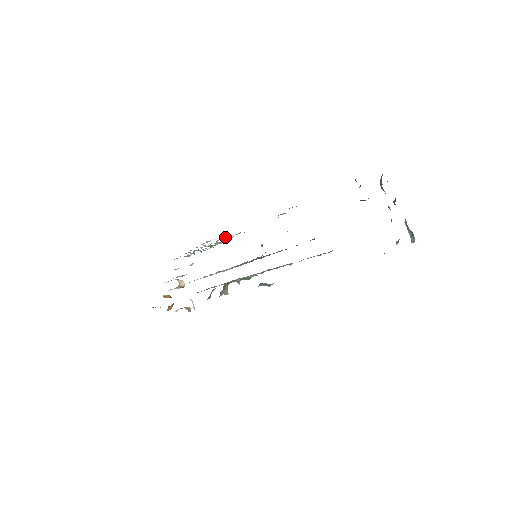
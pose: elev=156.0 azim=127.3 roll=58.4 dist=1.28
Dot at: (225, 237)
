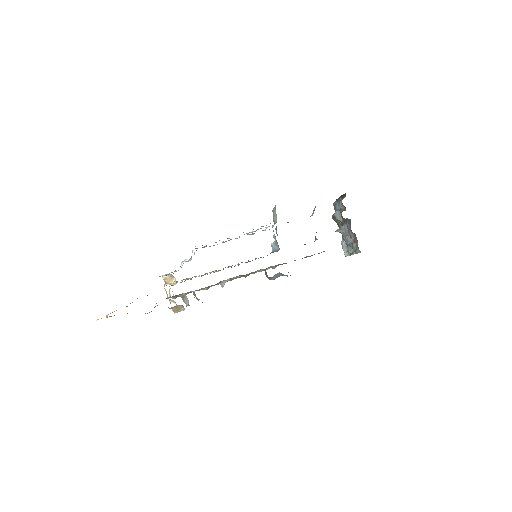
Dot at: occluded
